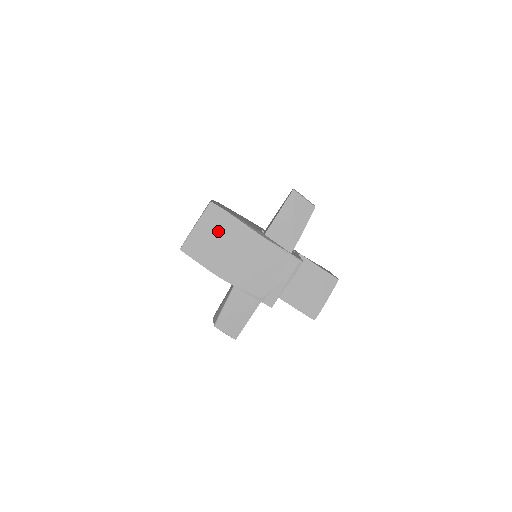
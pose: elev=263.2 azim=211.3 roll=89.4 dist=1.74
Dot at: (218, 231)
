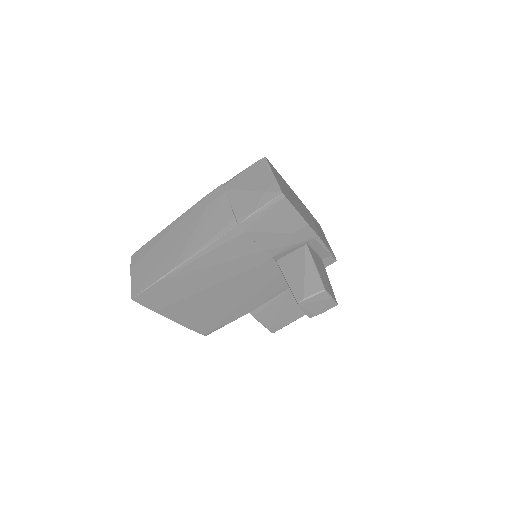
Dot at: (284, 184)
